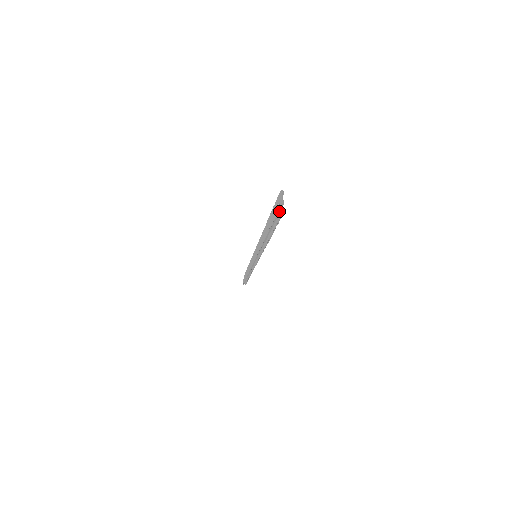
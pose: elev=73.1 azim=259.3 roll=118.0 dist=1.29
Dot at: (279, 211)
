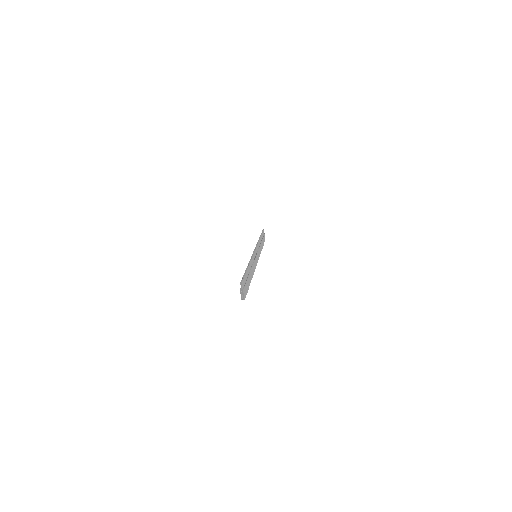
Dot at: (243, 296)
